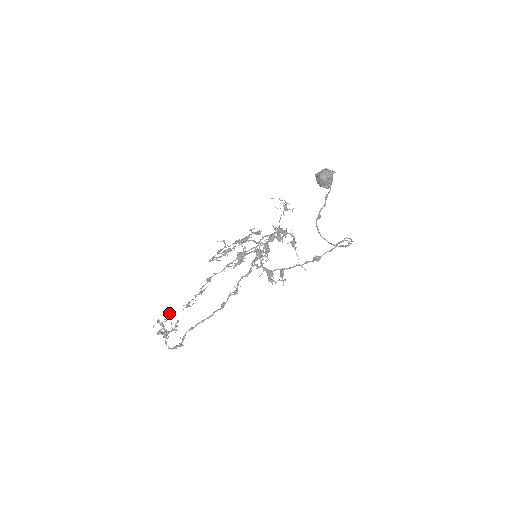
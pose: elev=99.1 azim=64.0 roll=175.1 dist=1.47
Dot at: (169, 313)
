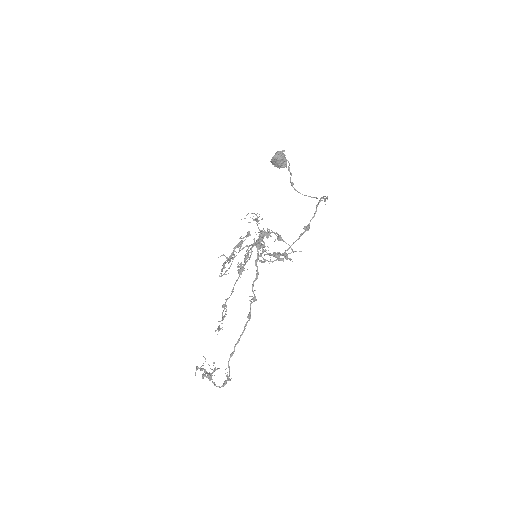
Dot at: occluded
